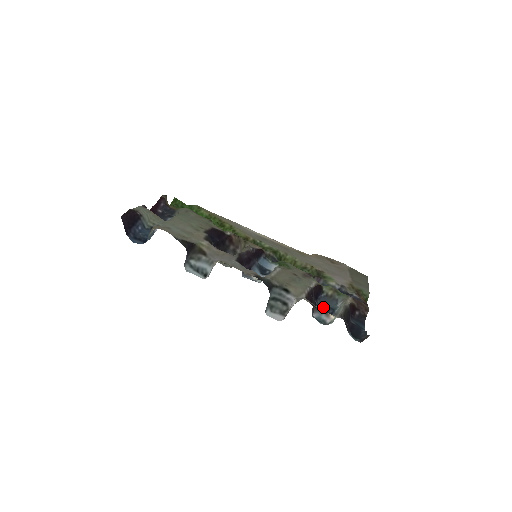
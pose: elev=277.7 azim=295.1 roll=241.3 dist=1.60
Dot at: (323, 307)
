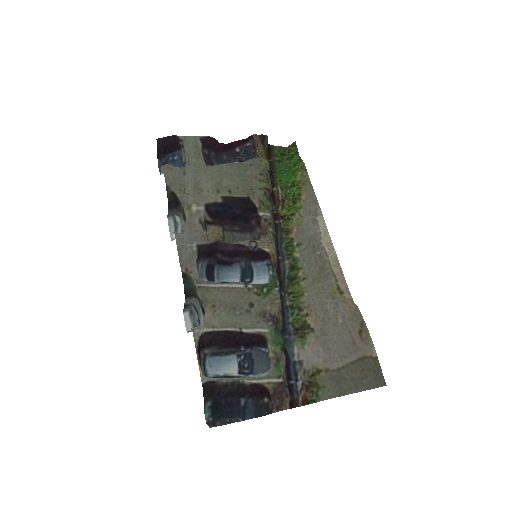
Dot at: (246, 359)
